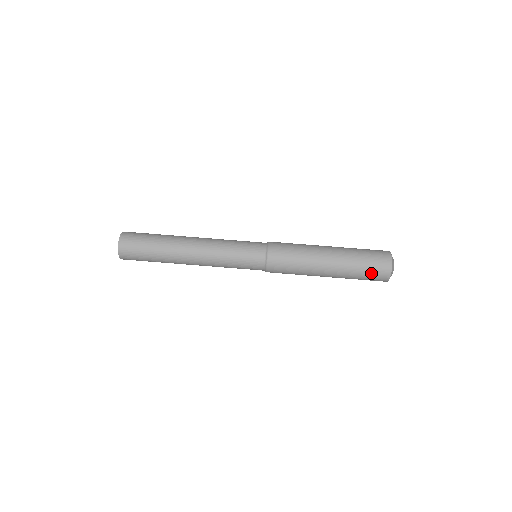
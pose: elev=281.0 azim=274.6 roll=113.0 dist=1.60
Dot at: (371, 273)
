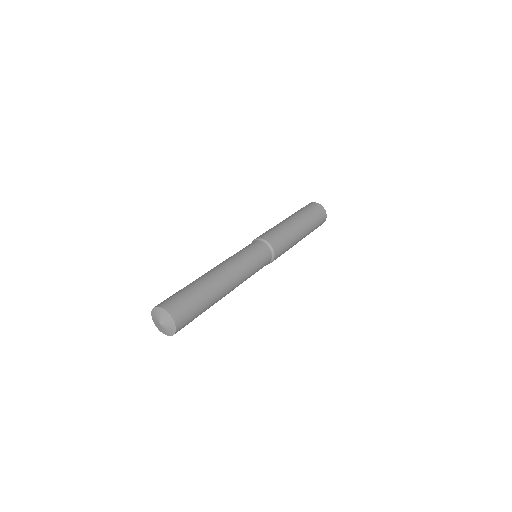
Dot at: (311, 208)
